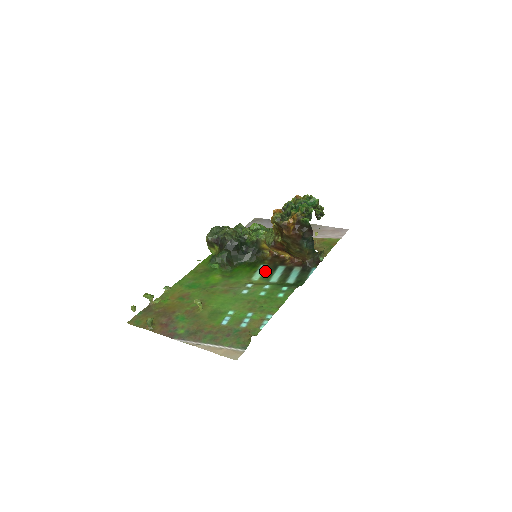
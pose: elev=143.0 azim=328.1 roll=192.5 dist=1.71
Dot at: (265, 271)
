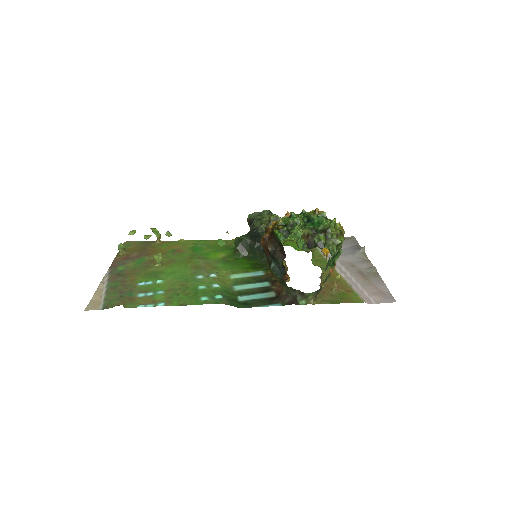
Dot at: (251, 277)
